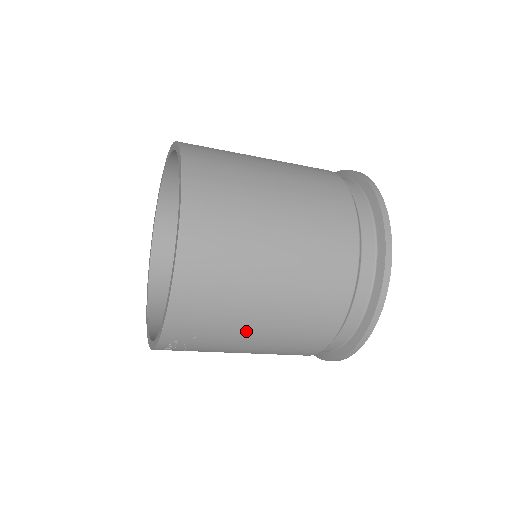
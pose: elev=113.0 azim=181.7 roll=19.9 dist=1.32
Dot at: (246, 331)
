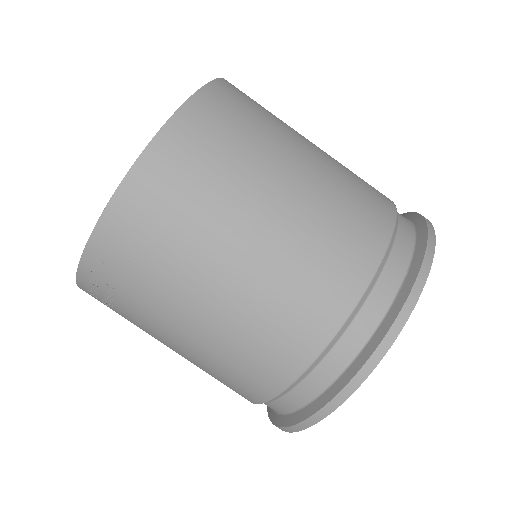
Dot at: (191, 293)
